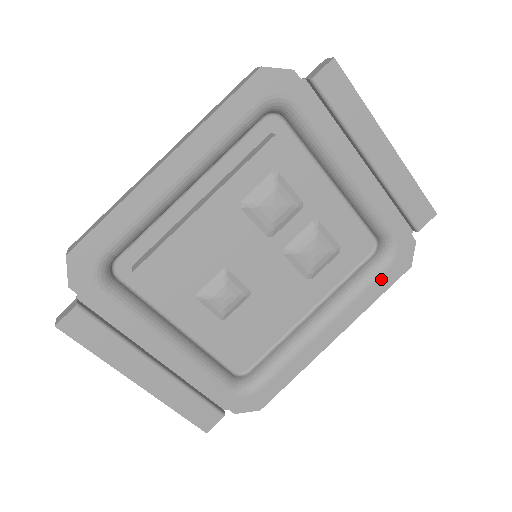
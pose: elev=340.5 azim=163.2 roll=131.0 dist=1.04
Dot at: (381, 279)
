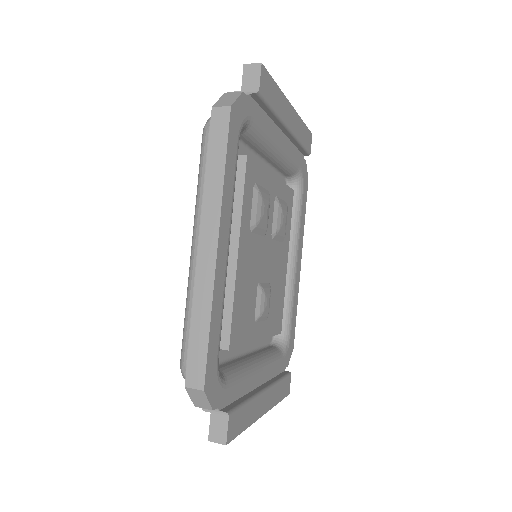
Dot at: (303, 203)
